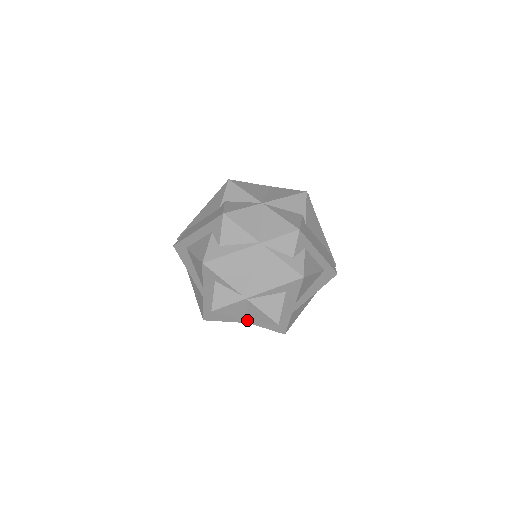
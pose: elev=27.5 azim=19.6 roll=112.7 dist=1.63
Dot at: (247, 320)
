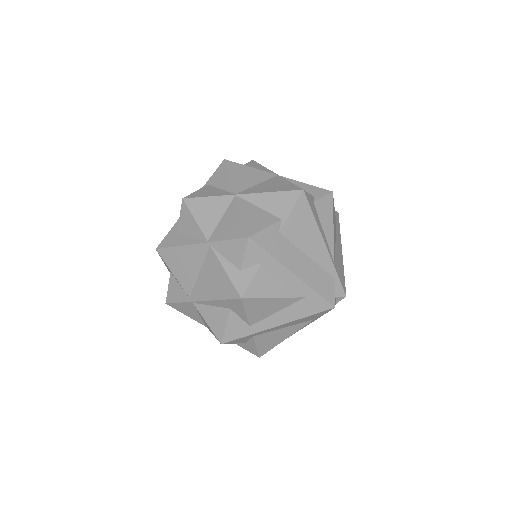
Dot at: (206, 326)
